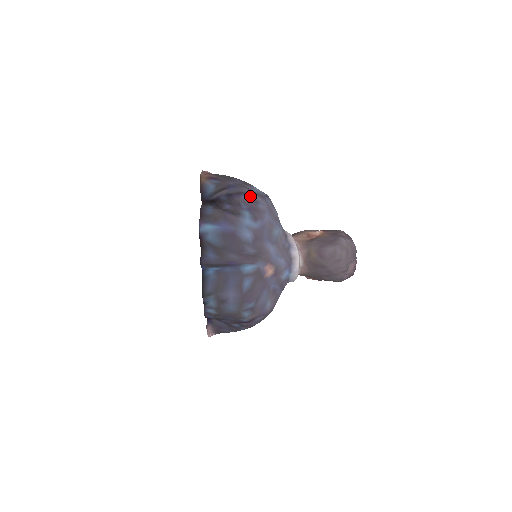
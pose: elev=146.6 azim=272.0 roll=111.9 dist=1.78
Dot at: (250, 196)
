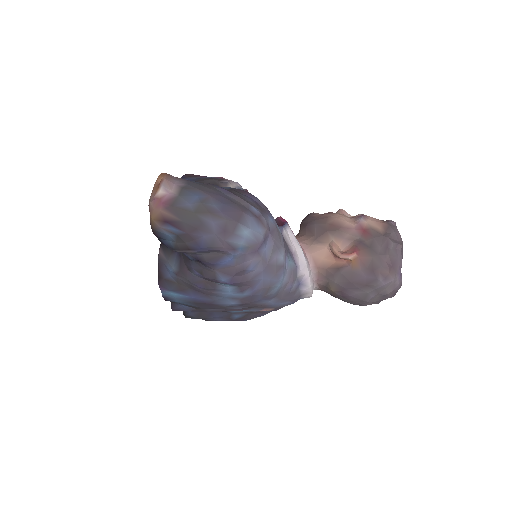
Dot at: (233, 262)
